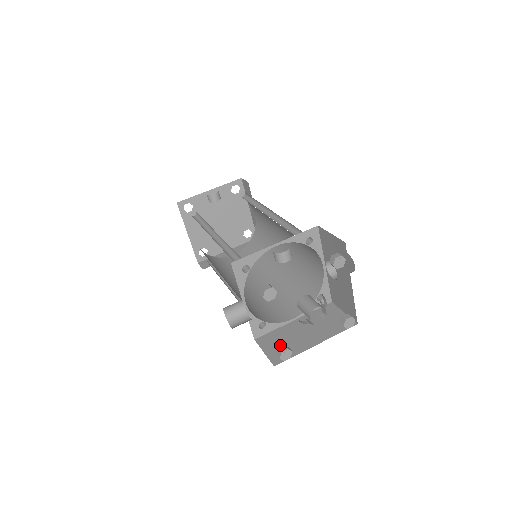
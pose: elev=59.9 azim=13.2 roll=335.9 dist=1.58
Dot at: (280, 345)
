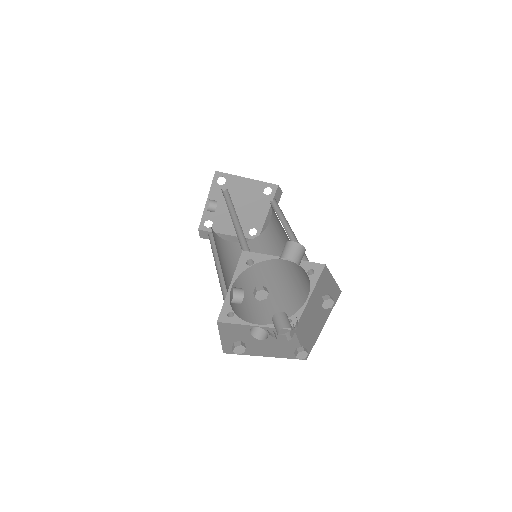
Dot at: (306, 334)
